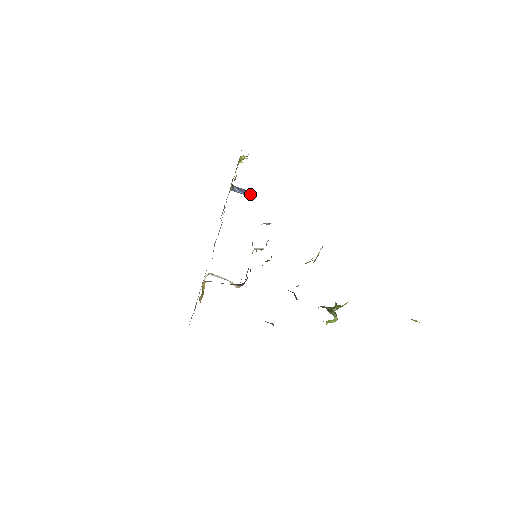
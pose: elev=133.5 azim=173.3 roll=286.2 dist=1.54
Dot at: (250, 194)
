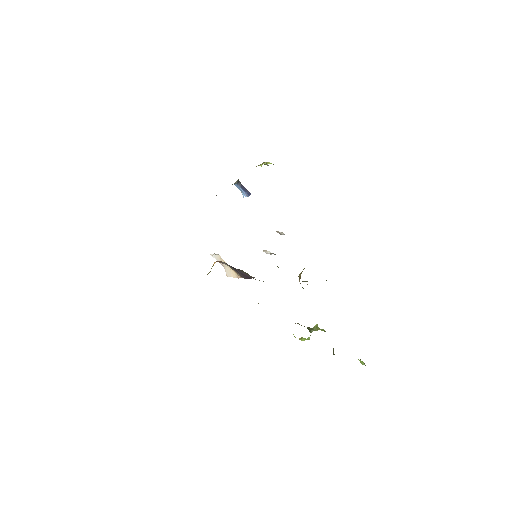
Dot at: (249, 195)
